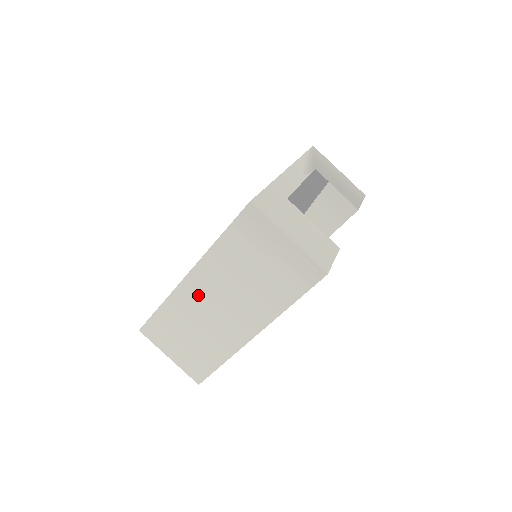
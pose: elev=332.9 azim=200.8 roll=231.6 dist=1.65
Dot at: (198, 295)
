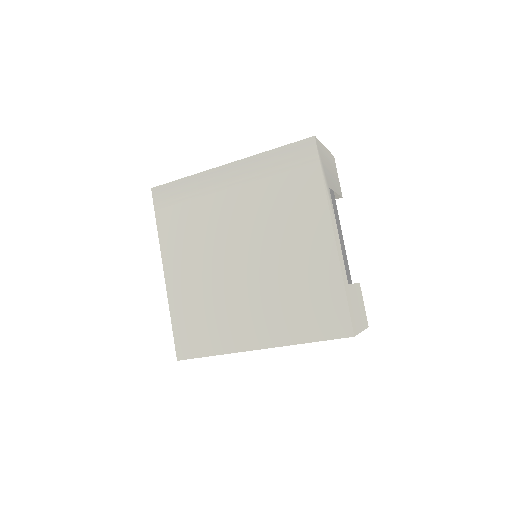
Dot at: occluded
